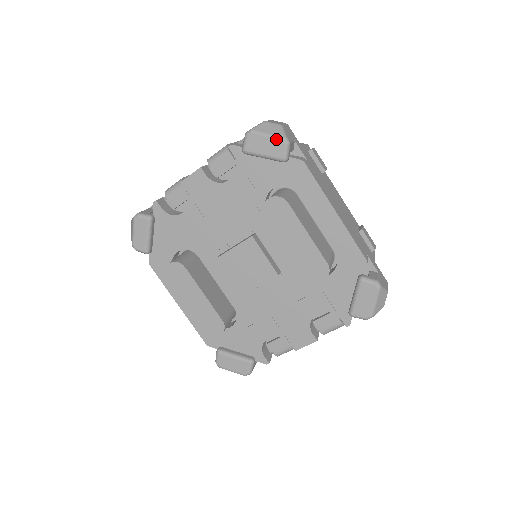
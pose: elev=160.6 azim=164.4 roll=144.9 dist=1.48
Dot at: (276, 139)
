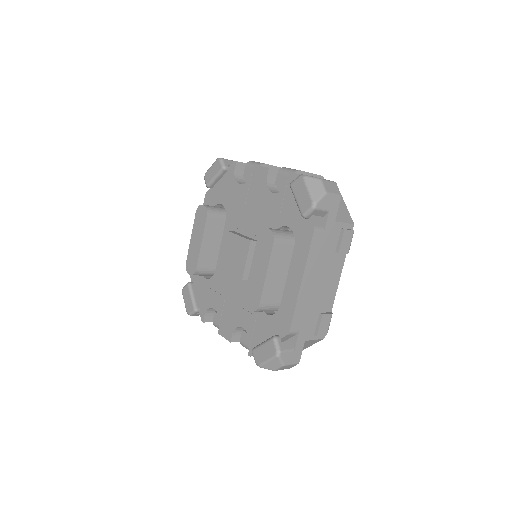
Dot at: (310, 197)
